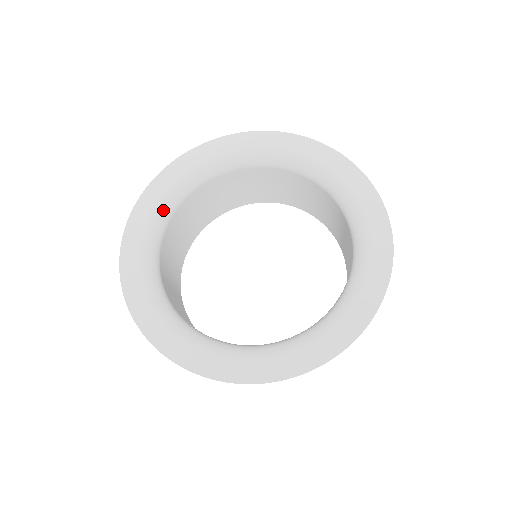
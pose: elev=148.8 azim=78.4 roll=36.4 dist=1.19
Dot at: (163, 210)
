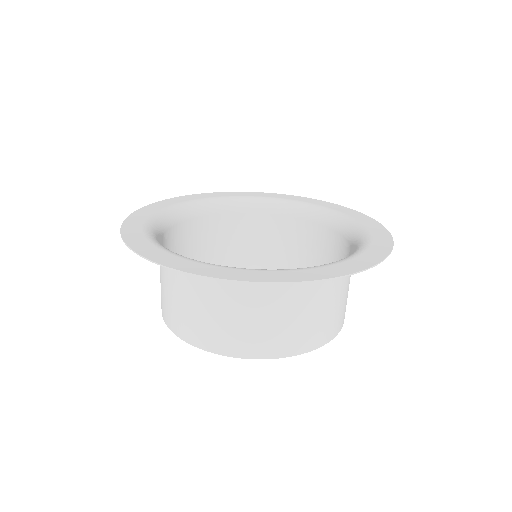
Dot at: (161, 218)
